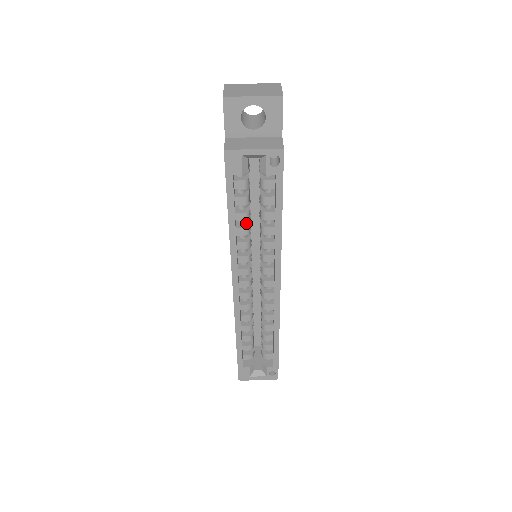
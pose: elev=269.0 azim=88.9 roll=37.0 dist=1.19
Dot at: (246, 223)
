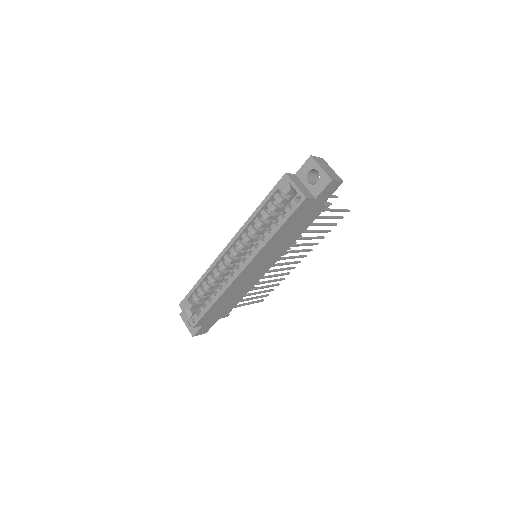
Dot at: (264, 222)
